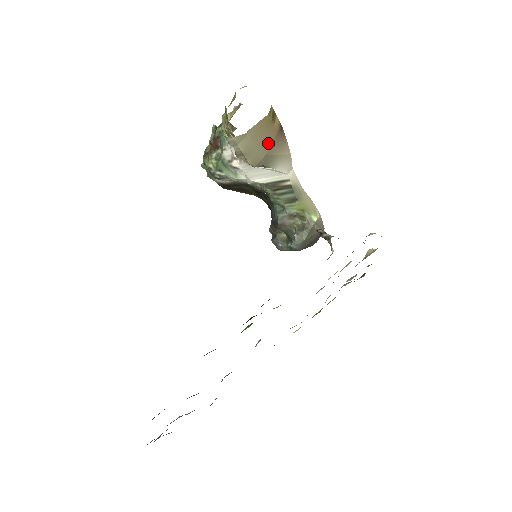
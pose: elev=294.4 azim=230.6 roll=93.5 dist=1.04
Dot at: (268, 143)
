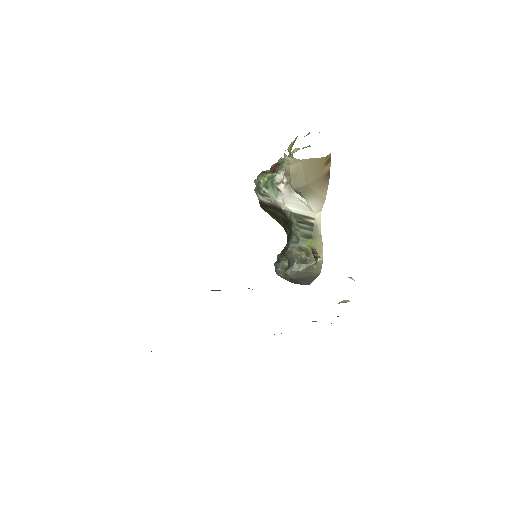
Dot at: (313, 178)
